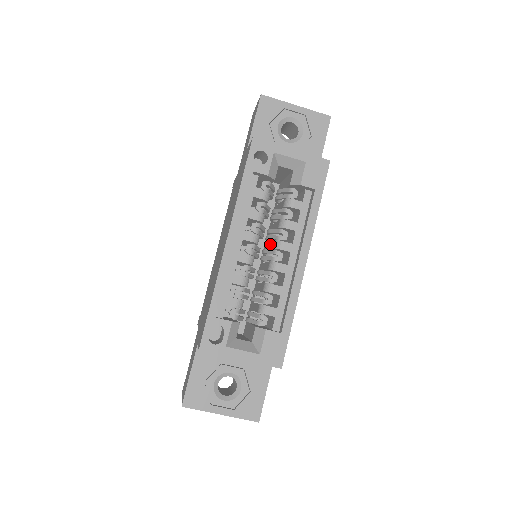
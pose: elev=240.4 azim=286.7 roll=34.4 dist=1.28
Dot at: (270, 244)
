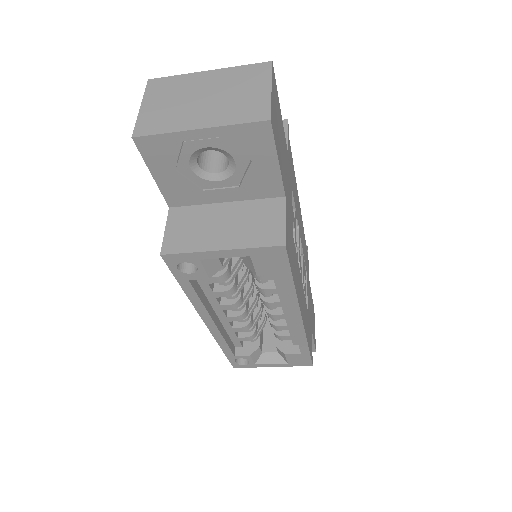
Dot at: occluded
